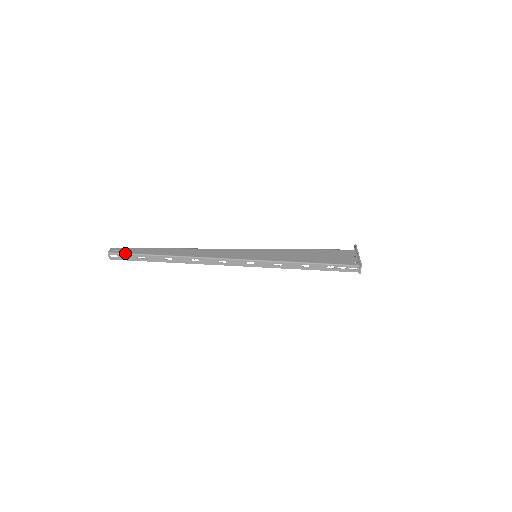
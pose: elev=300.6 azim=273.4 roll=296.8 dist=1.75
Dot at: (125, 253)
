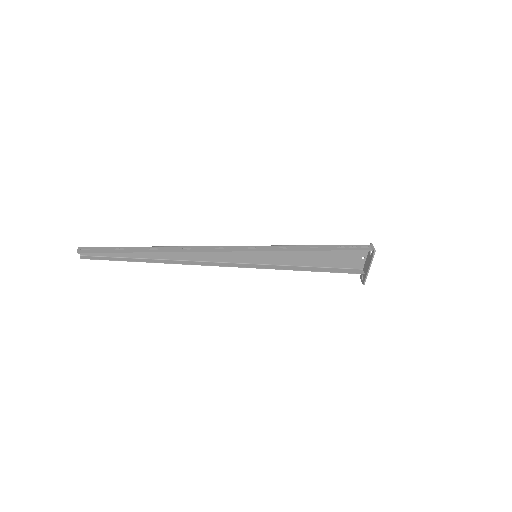
Dot at: (100, 247)
